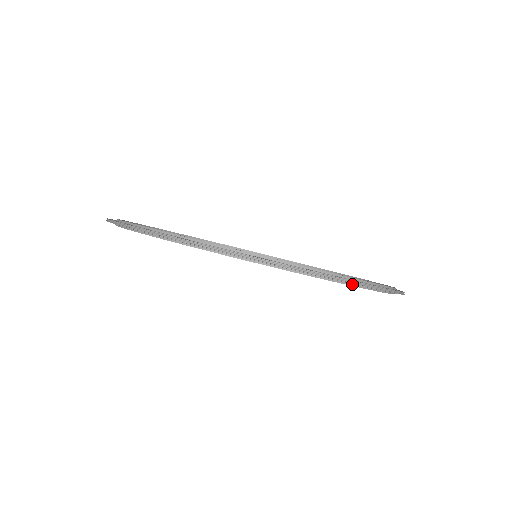
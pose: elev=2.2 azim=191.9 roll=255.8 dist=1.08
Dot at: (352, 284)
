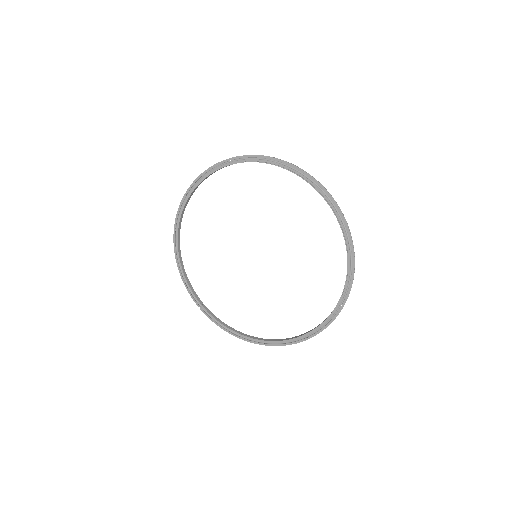
Dot at: (348, 269)
